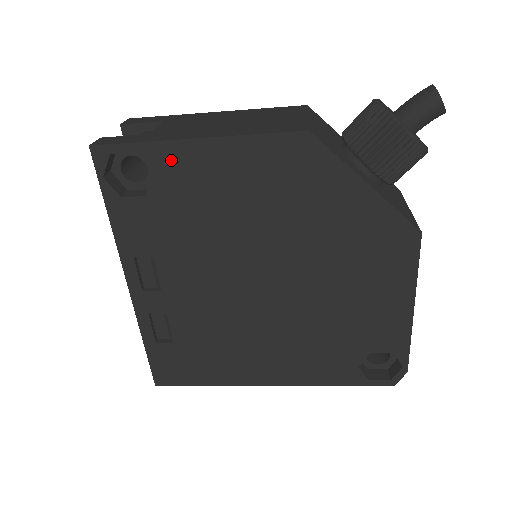
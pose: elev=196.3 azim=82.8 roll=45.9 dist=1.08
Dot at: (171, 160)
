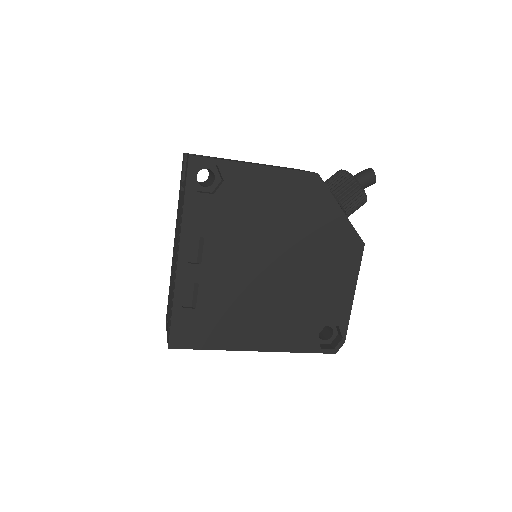
Dot at: (237, 174)
